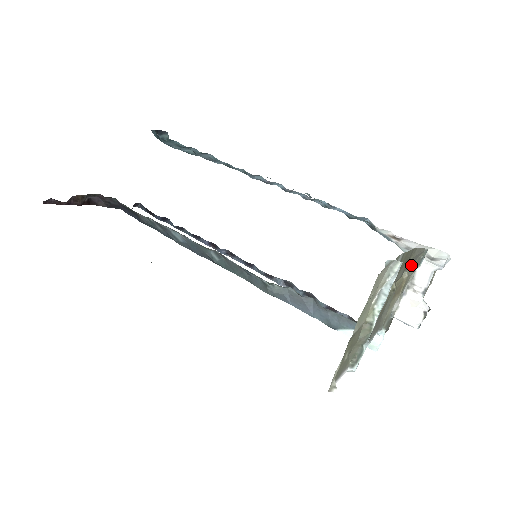
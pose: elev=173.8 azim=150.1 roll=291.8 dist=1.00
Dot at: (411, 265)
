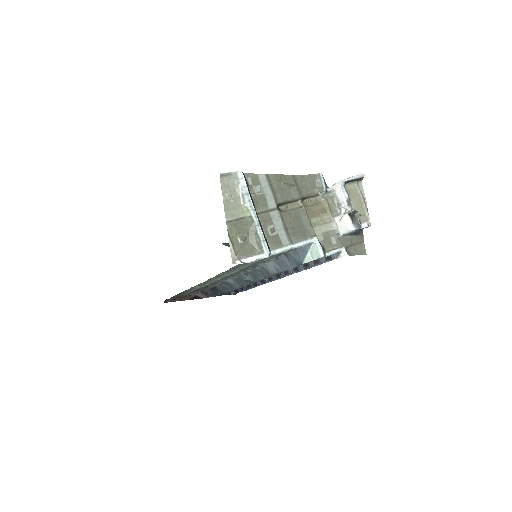
Dot at: (316, 190)
